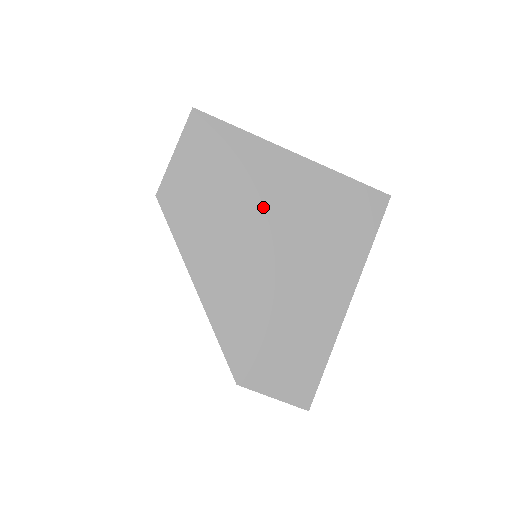
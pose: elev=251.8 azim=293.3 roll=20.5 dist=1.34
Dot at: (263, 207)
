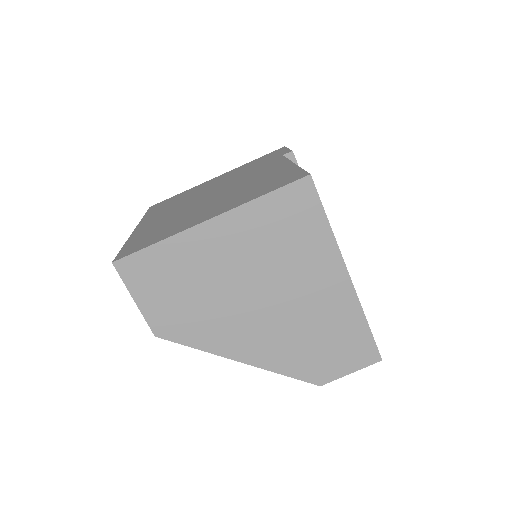
Dot at: (227, 276)
